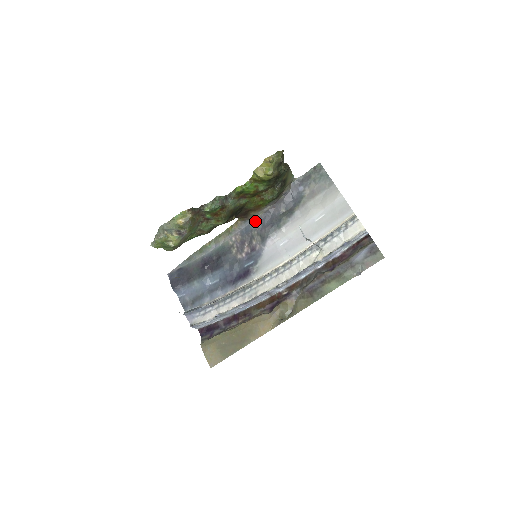
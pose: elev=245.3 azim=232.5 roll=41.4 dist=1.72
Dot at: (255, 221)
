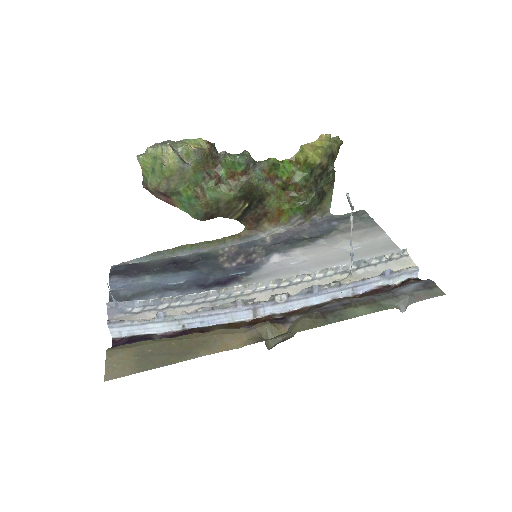
Dot at: (264, 239)
